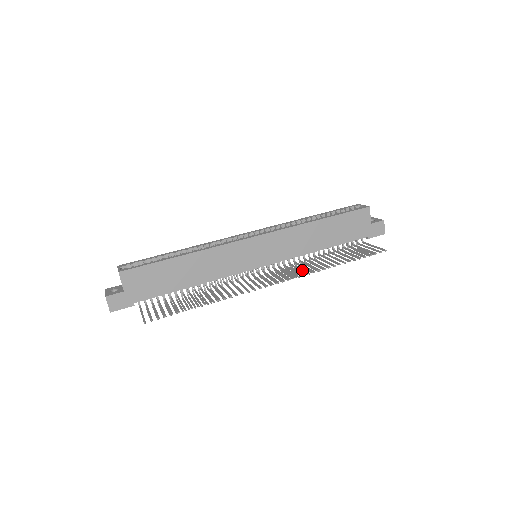
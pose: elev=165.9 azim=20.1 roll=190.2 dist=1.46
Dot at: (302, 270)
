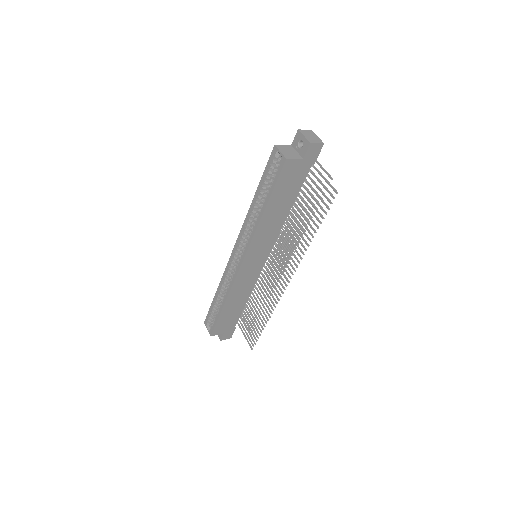
Dot at: (293, 255)
